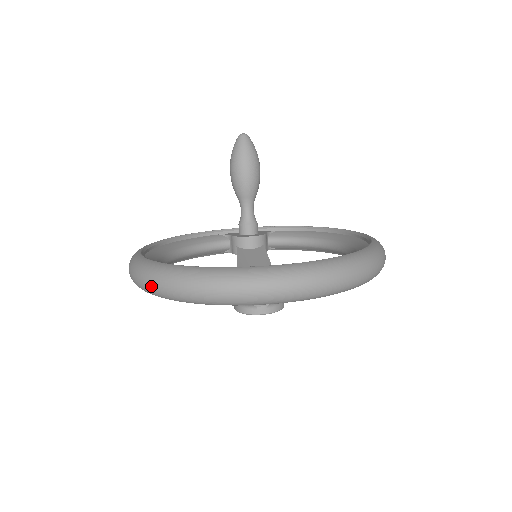
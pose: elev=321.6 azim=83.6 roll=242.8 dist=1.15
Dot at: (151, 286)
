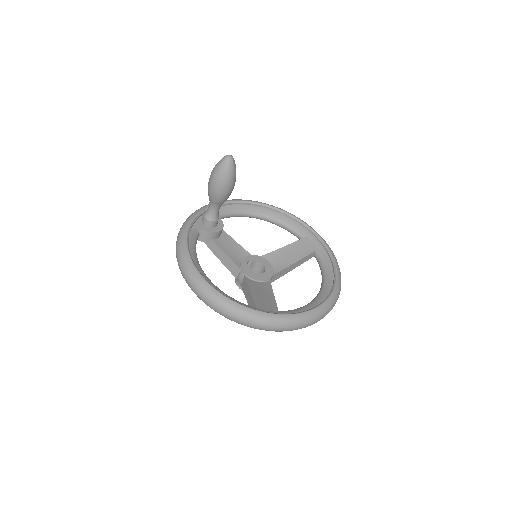
Dot at: (284, 330)
